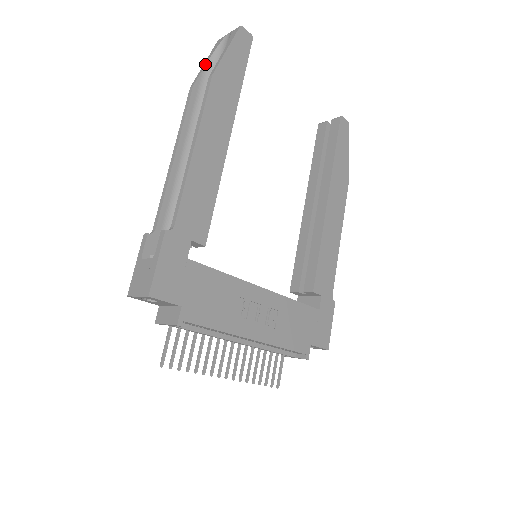
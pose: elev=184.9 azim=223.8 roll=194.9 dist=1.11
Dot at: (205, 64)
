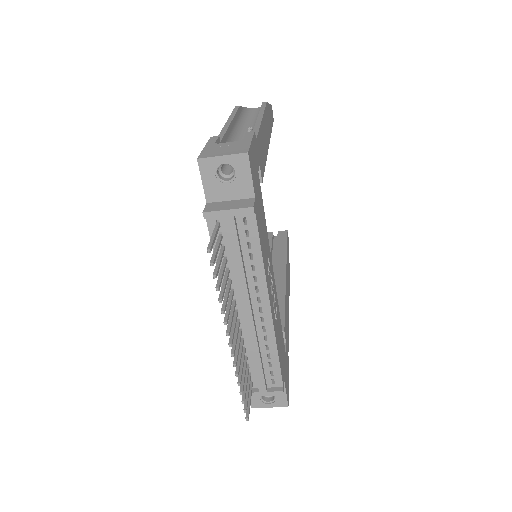
Dot at: (243, 107)
